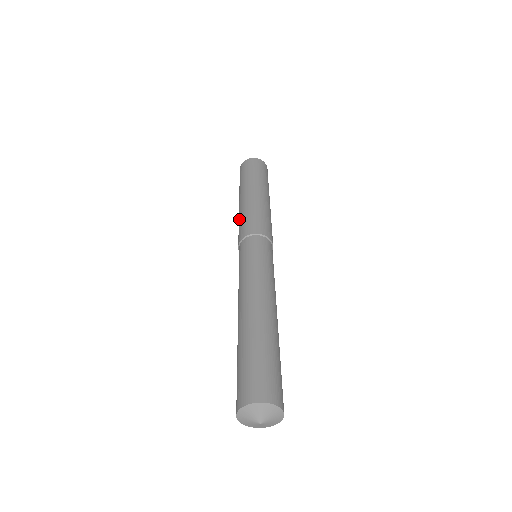
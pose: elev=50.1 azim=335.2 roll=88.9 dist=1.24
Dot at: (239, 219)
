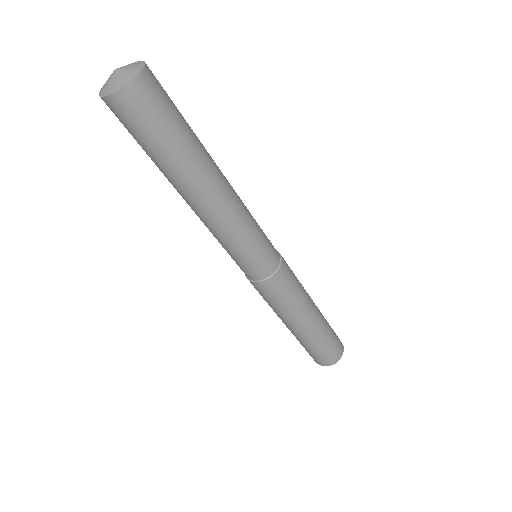
Dot at: occluded
